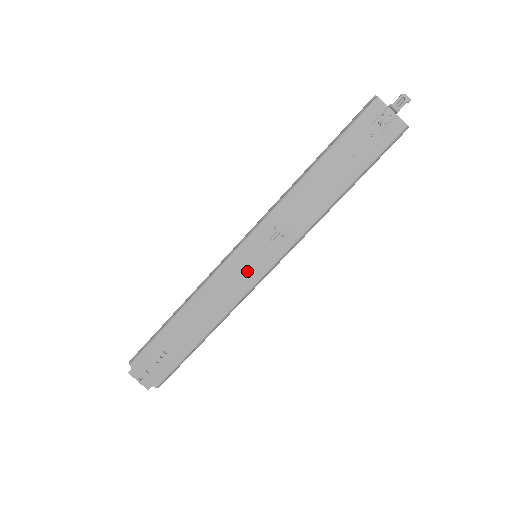
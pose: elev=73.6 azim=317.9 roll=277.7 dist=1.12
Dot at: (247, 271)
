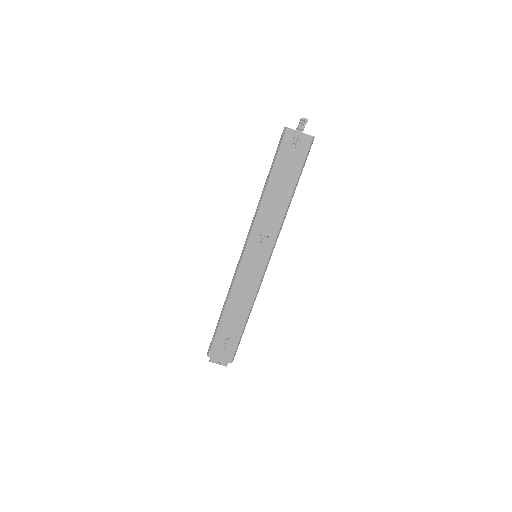
Dot at: (255, 268)
